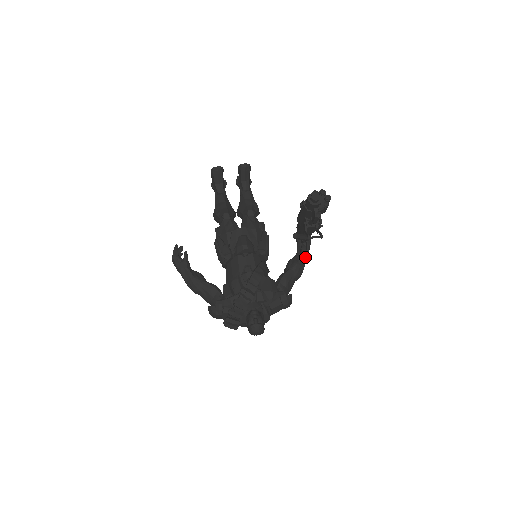
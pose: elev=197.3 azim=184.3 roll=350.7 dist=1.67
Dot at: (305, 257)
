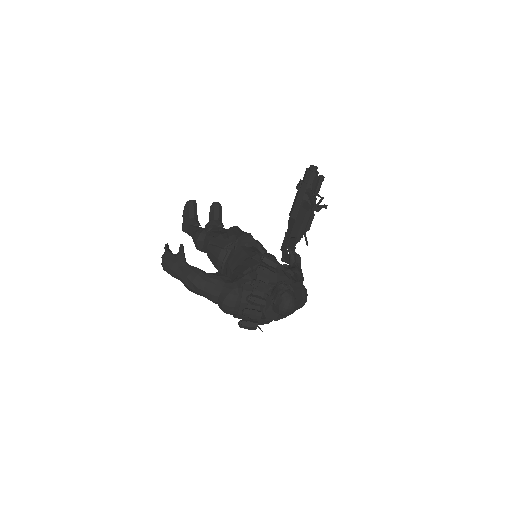
Dot at: (300, 267)
